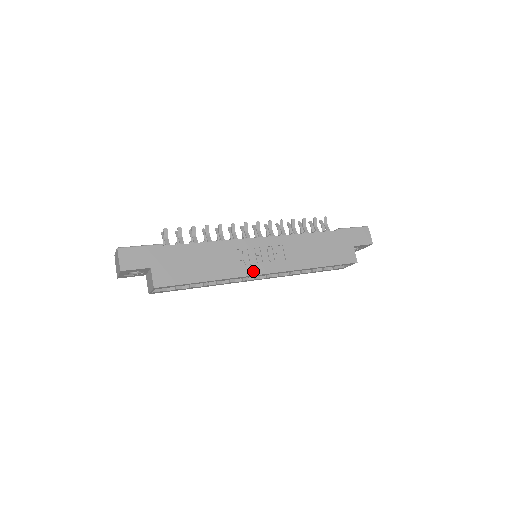
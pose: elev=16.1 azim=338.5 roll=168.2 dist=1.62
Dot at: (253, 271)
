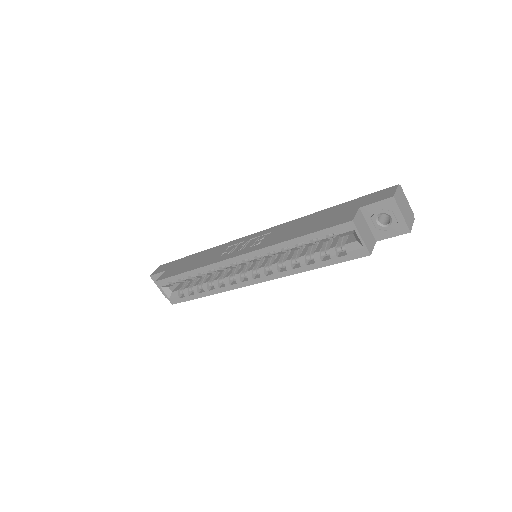
Dot at: (227, 257)
